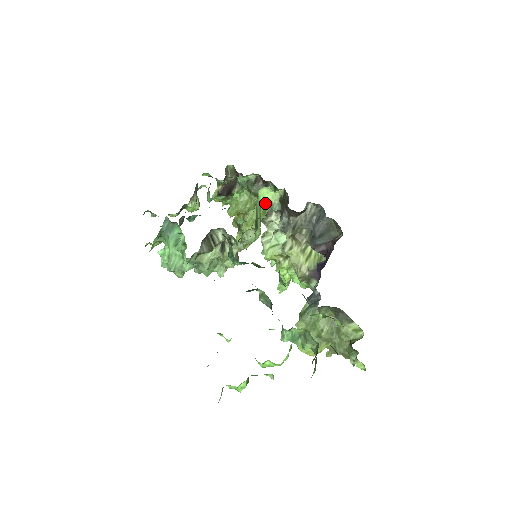
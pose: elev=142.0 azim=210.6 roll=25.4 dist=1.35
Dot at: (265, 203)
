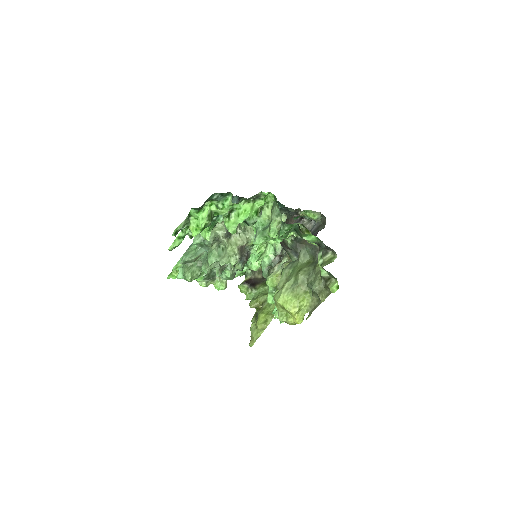
Dot at: occluded
